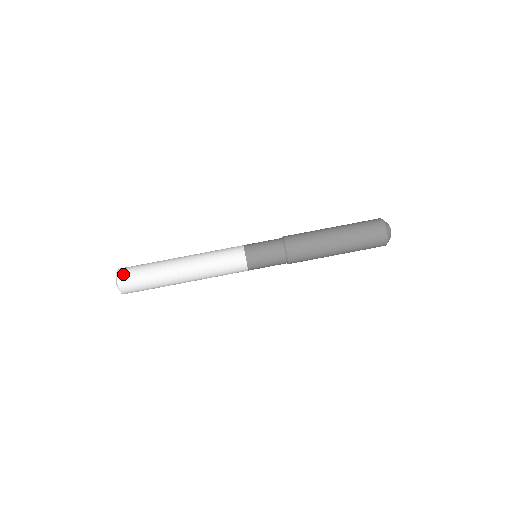
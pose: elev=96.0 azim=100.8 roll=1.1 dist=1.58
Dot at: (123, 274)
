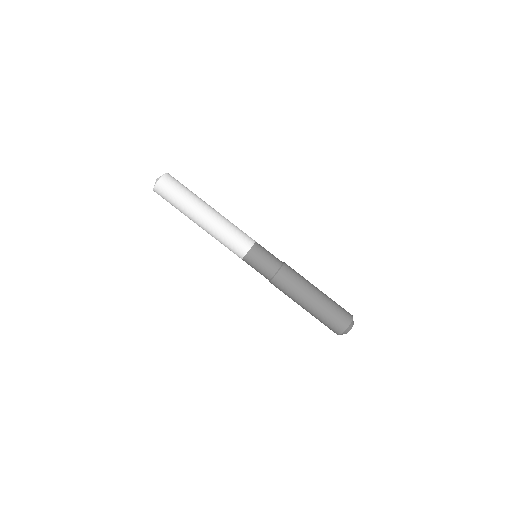
Dot at: (167, 179)
